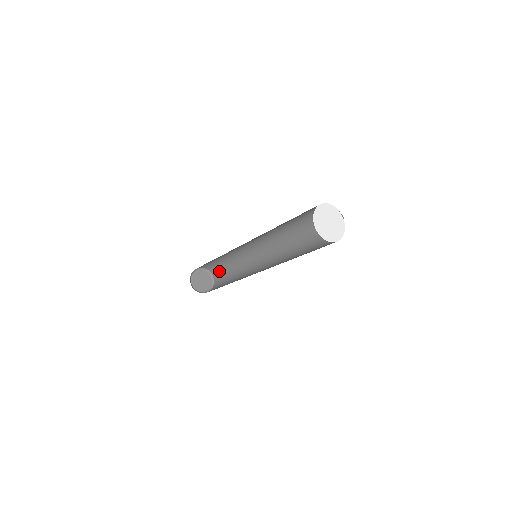
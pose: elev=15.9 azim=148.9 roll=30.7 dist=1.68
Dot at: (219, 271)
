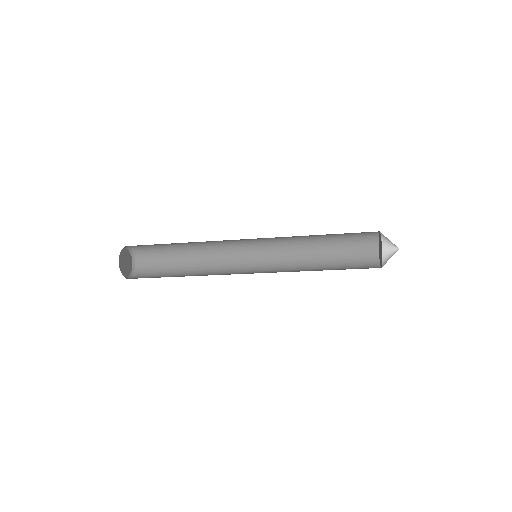
Dot at: (152, 252)
